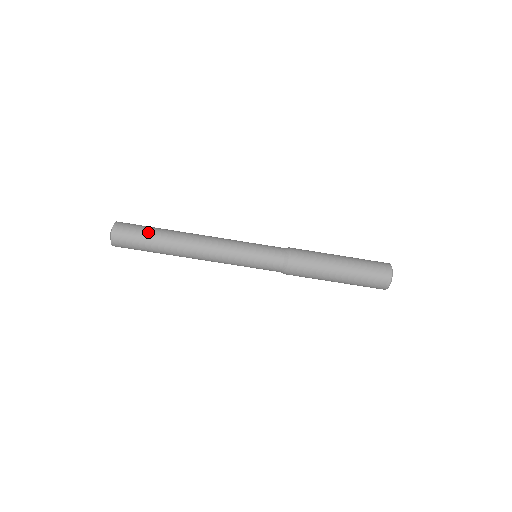
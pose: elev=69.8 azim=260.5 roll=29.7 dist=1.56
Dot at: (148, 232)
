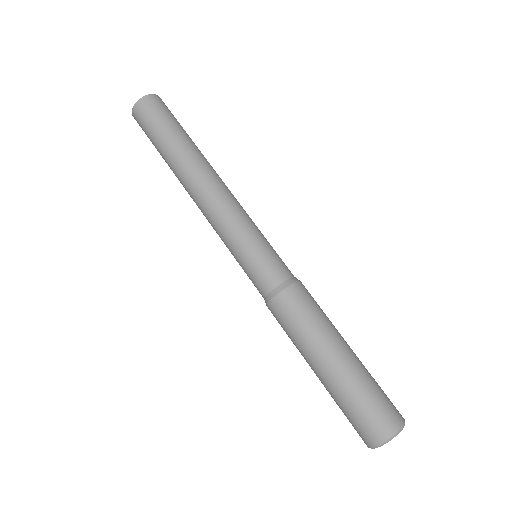
Dot at: (170, 129)
